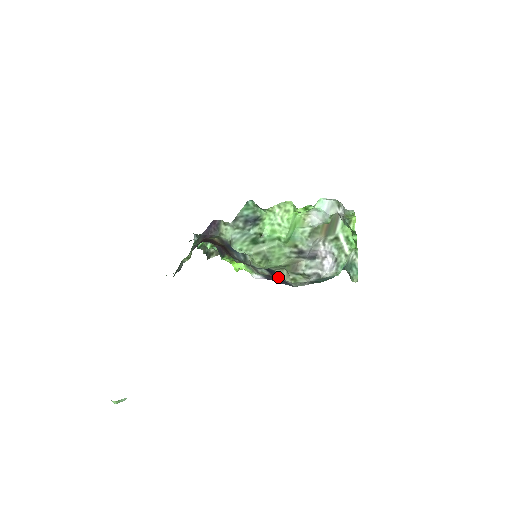
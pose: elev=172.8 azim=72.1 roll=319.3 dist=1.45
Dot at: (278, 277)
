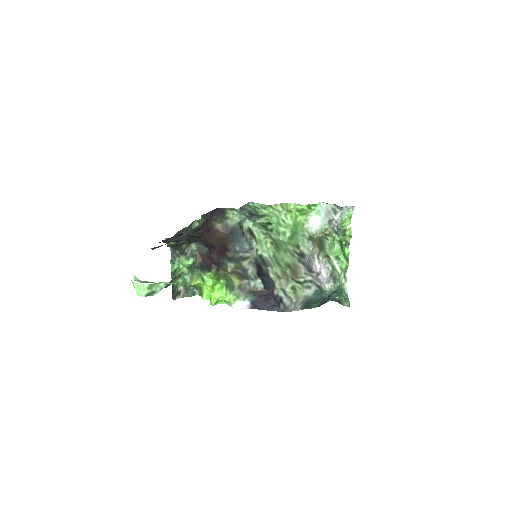
Dot at: (273, 291)
